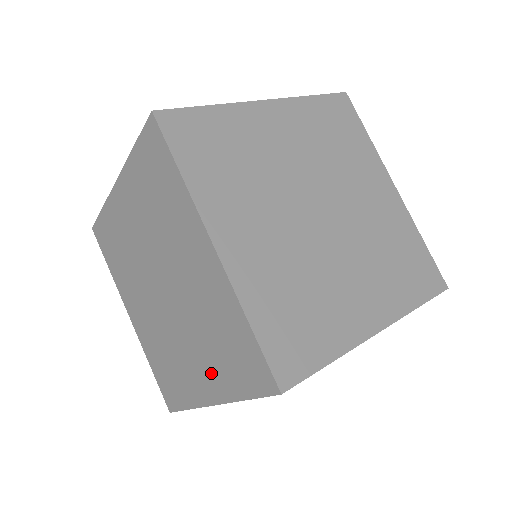
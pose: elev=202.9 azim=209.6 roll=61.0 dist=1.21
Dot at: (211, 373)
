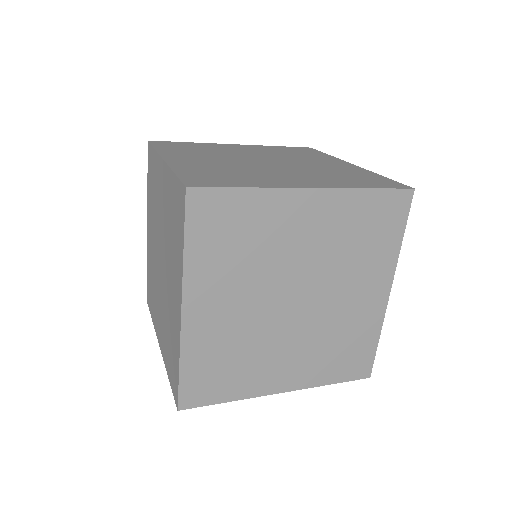
Dot at: (176, 273)
